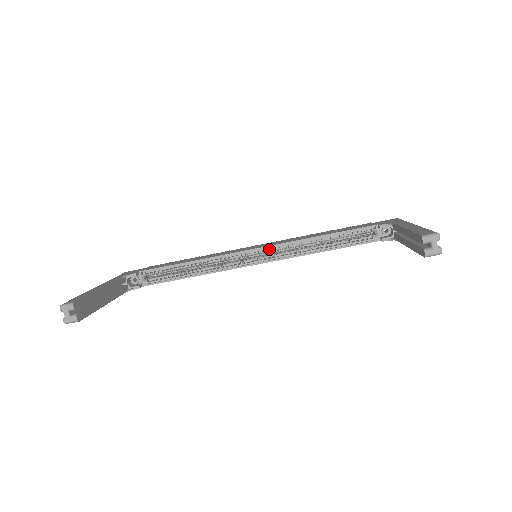
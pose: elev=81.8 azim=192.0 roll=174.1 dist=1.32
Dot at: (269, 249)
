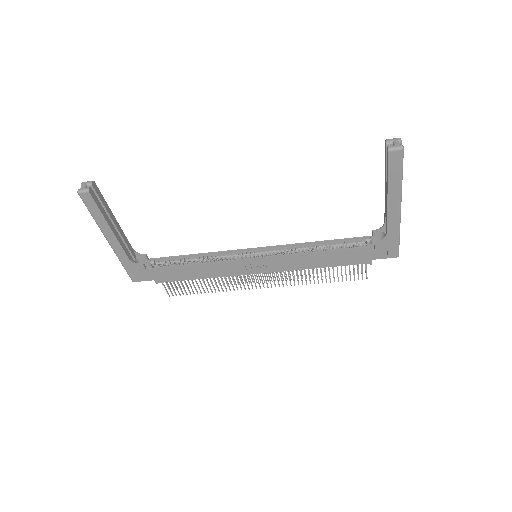
Dot at: (269, 250)
